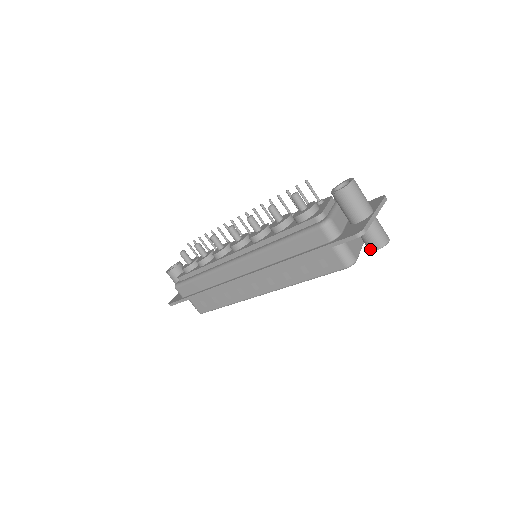
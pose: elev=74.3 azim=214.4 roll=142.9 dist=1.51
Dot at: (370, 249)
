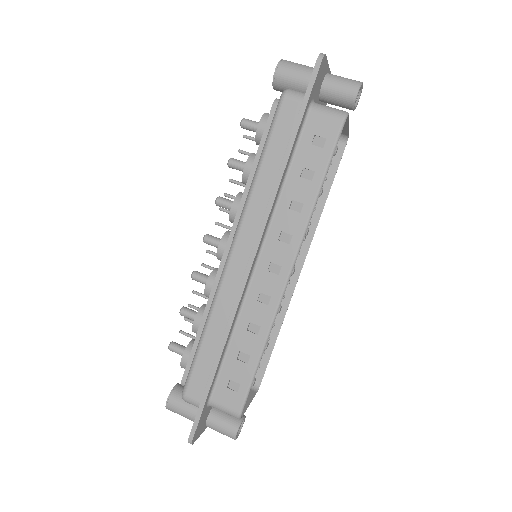
Dot at: (352, 98)
